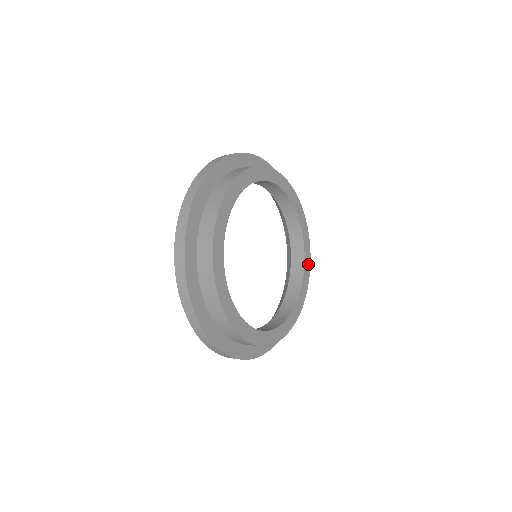
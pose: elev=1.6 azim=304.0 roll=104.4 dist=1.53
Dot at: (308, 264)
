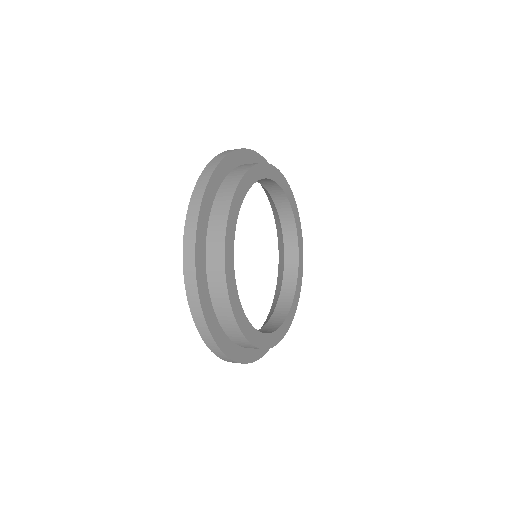
Dot at: (301, 274)
